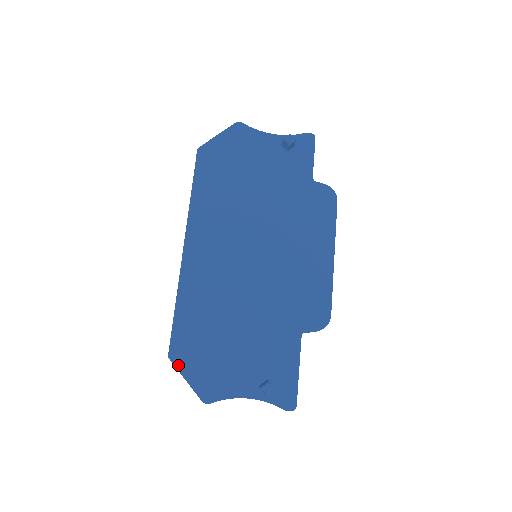
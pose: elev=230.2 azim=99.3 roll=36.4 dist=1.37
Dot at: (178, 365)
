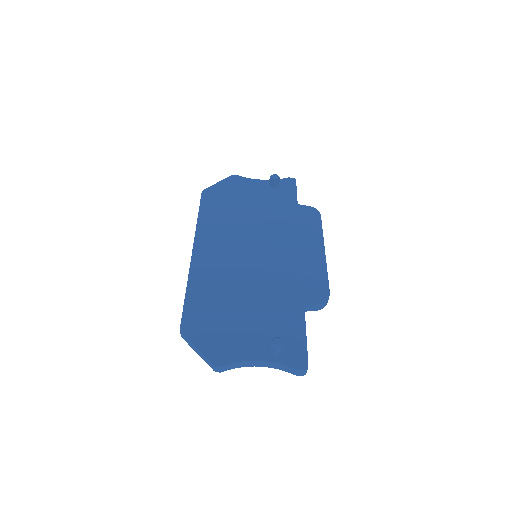
Dot at: (189, 336)
